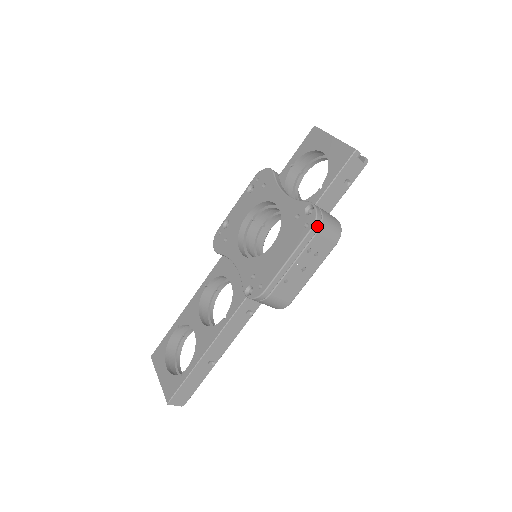
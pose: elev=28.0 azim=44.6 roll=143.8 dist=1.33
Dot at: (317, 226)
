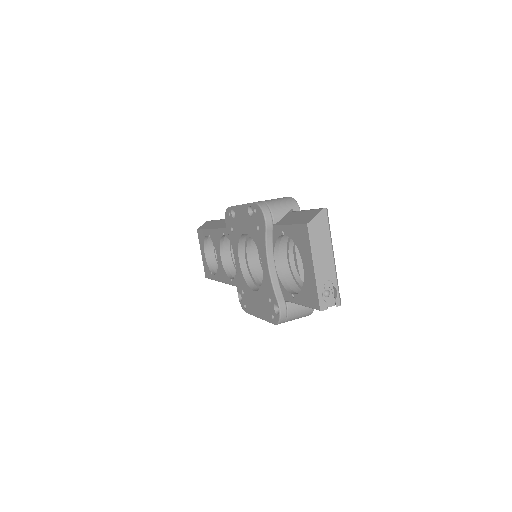
Dot at: (280, 323)
